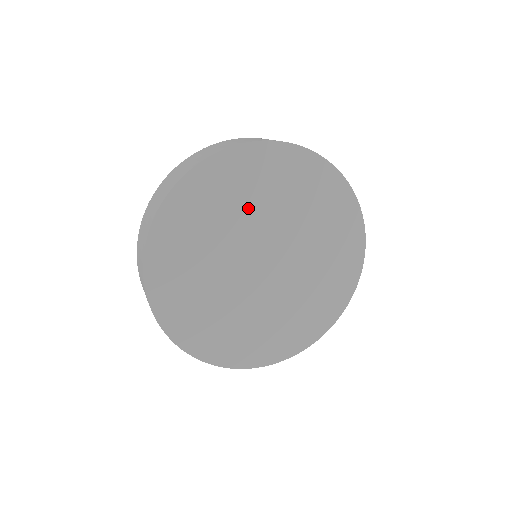
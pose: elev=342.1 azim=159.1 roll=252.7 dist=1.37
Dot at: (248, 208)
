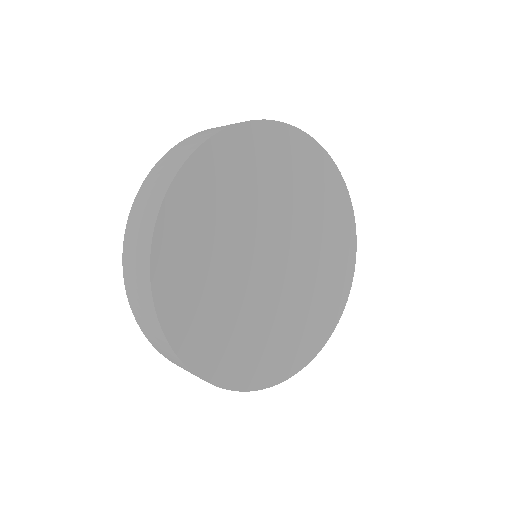
Dot at: (261, 193)
